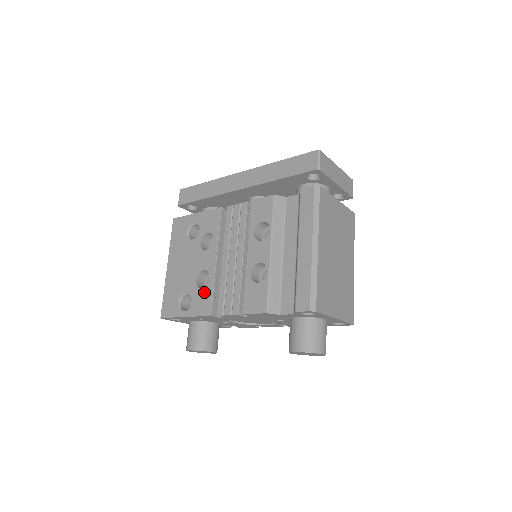
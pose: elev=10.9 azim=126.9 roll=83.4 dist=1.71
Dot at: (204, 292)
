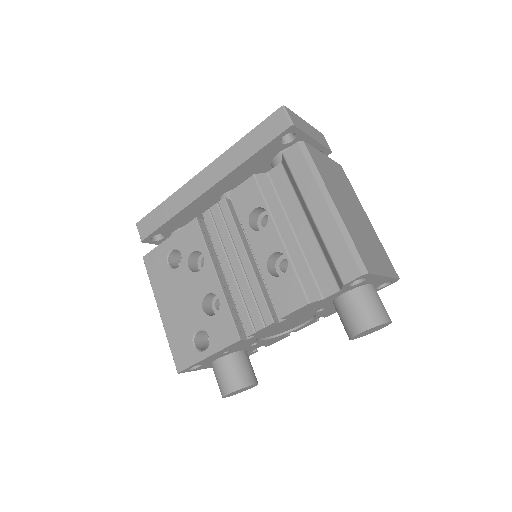
Dot at: (219, 318)
